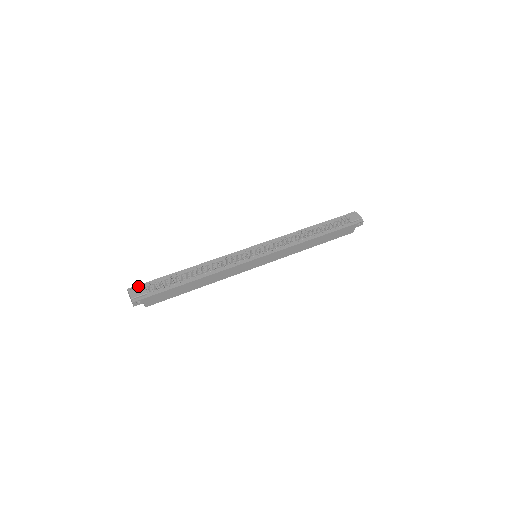
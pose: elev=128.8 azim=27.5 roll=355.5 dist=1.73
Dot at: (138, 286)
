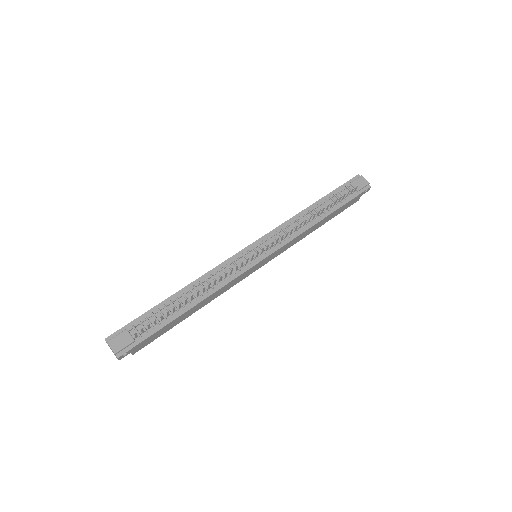
Dot at: (118, 332)
